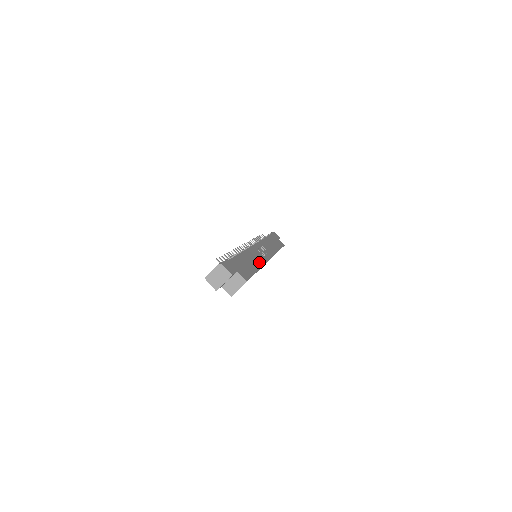
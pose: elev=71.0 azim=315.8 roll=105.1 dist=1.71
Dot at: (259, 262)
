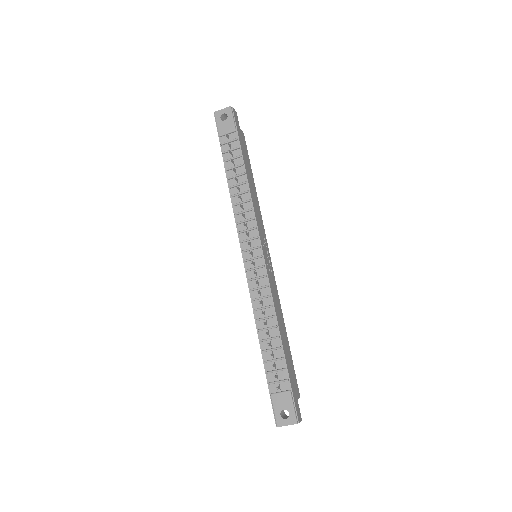
Dot at: (280, 307)
